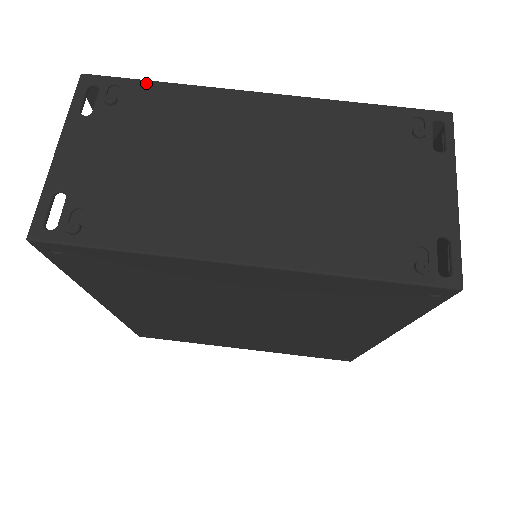
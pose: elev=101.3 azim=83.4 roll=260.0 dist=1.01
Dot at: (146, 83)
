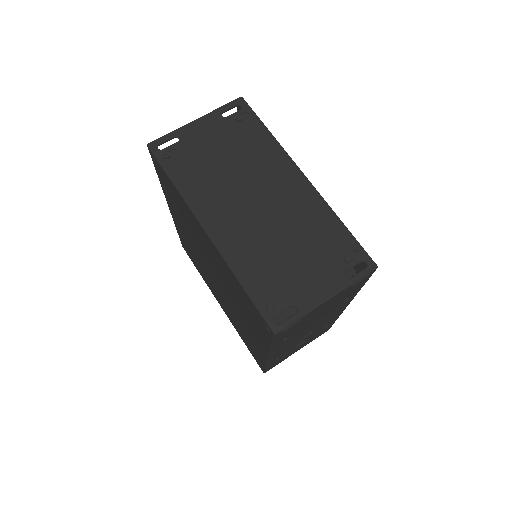
Dot at: (261, 124)
